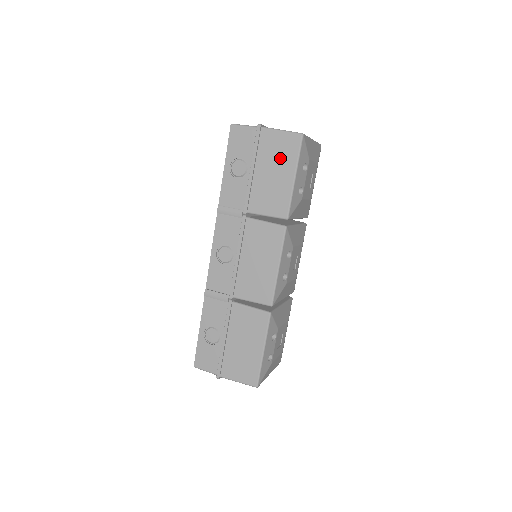
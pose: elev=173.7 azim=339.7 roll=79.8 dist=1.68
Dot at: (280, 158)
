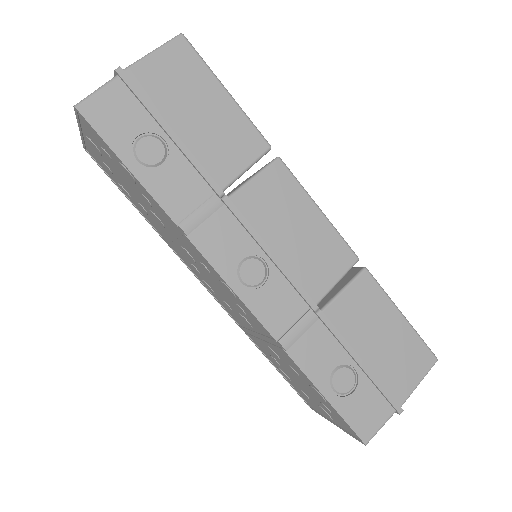
Dot at: (188, 86)
